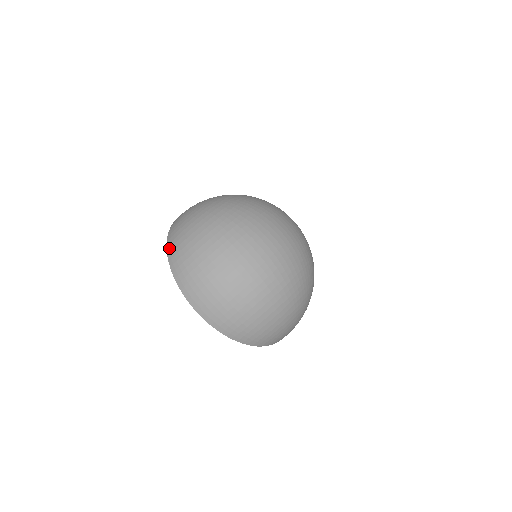
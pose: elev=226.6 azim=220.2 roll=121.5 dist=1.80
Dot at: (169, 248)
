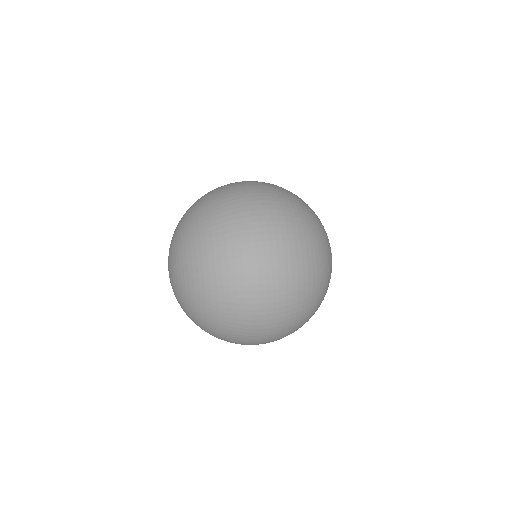
Dot at: occluded
